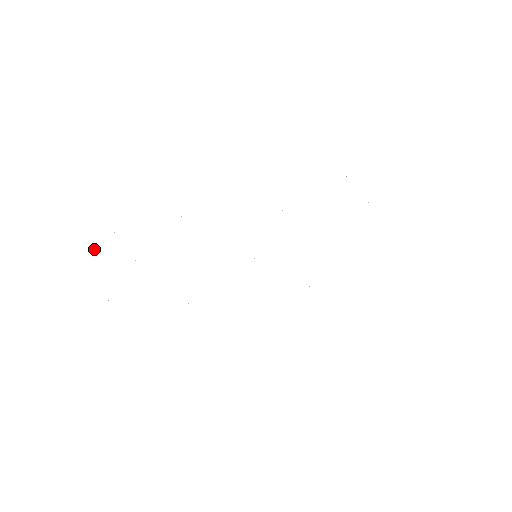
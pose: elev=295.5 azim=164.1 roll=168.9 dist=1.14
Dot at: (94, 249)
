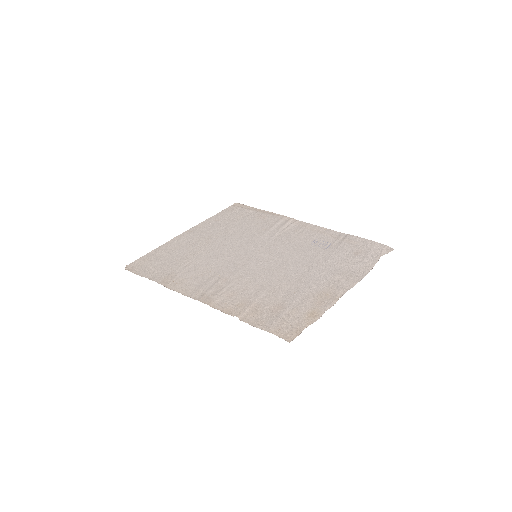
Dot at: (156, 248)
